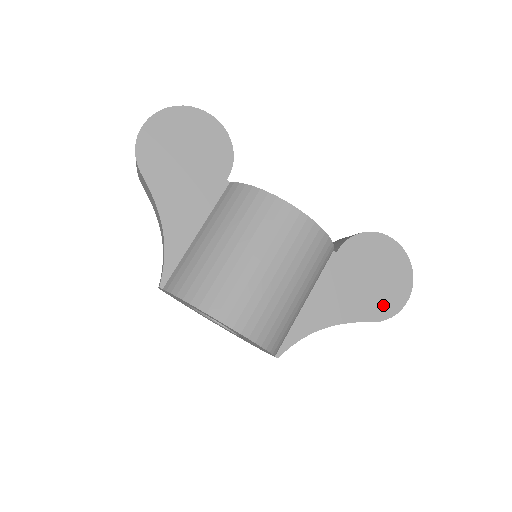
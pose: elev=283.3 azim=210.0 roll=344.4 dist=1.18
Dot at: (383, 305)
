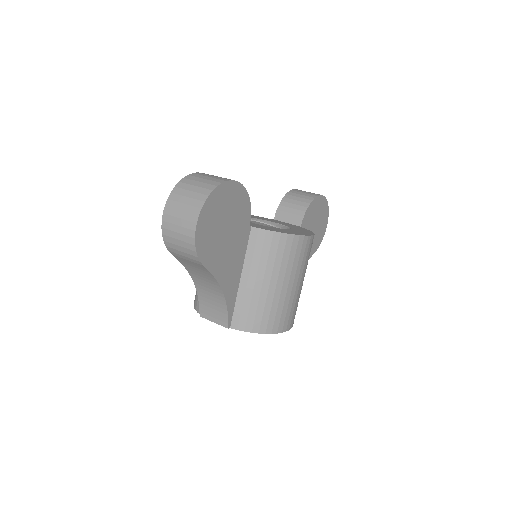
Dot at: (318, 240)
